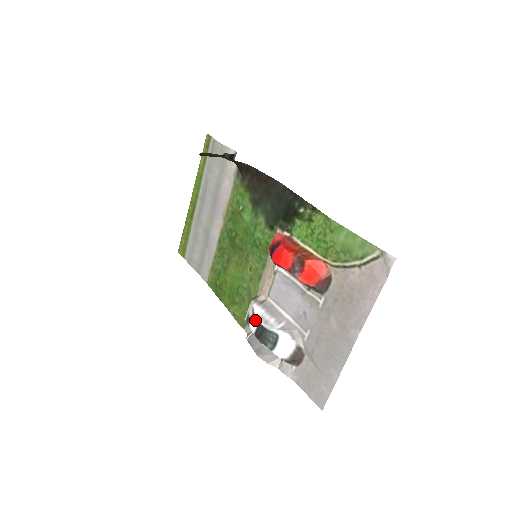
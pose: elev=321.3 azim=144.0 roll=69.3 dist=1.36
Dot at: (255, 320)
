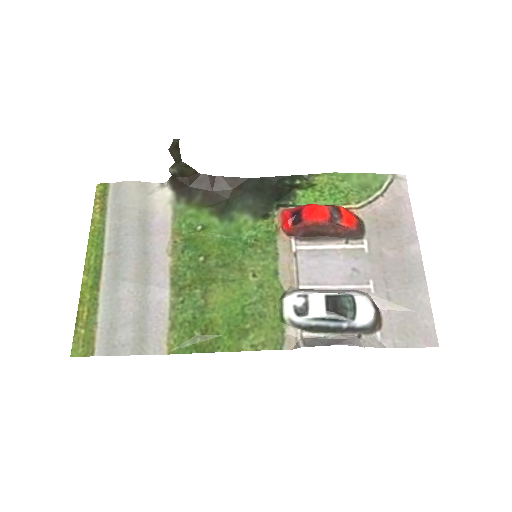
Dot at: (317, 296)
